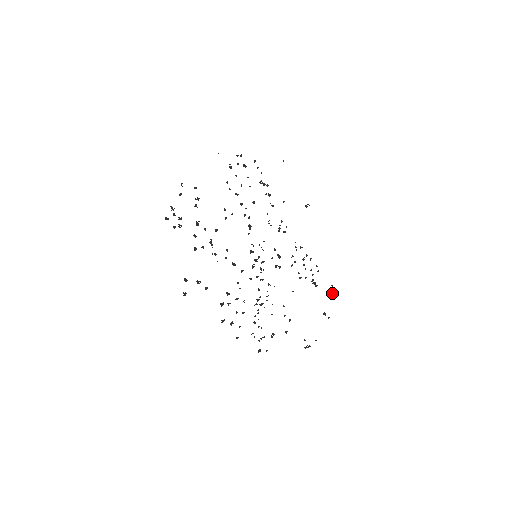
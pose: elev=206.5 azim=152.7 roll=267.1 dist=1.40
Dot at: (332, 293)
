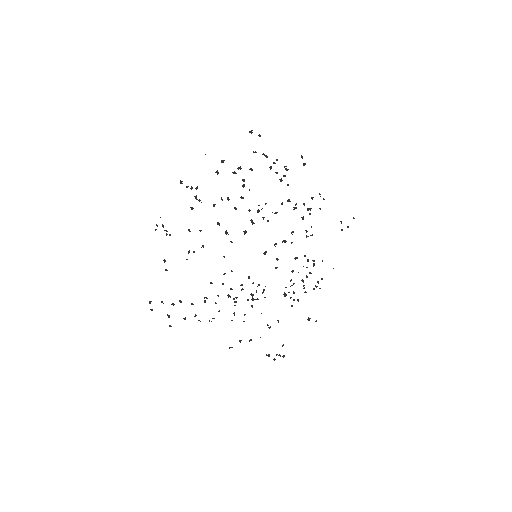
Dot at: occluded
